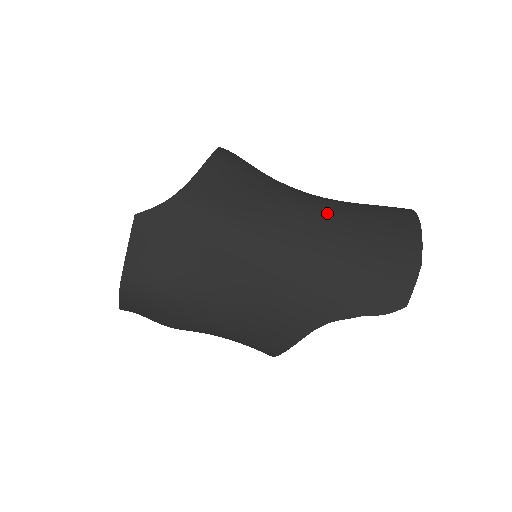
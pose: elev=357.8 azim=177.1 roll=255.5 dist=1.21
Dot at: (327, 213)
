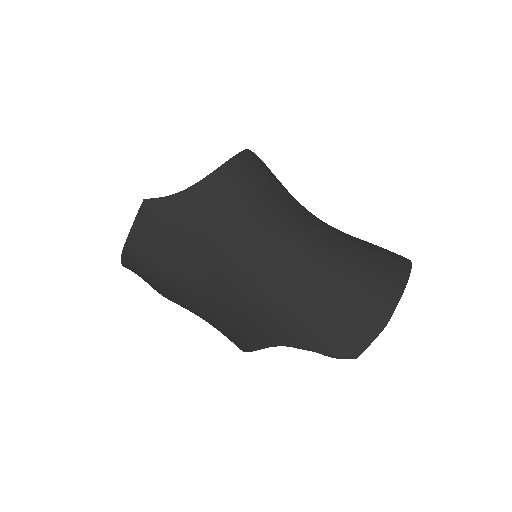
Dot at: (317, 247)
